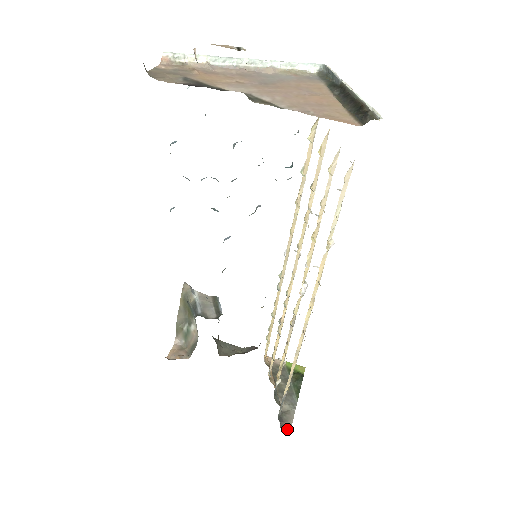
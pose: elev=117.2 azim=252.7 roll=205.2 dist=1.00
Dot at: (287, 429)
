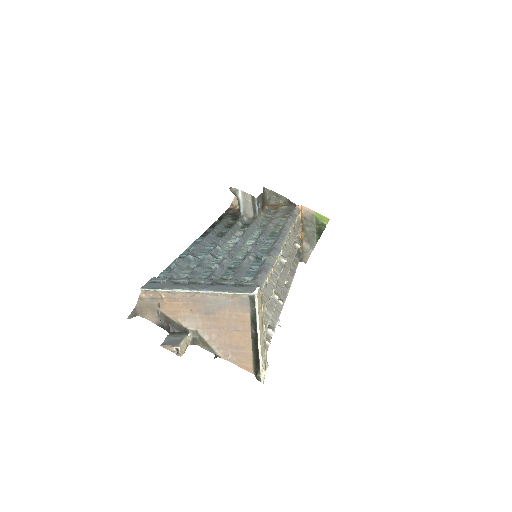
Dot at: (305, 261)
